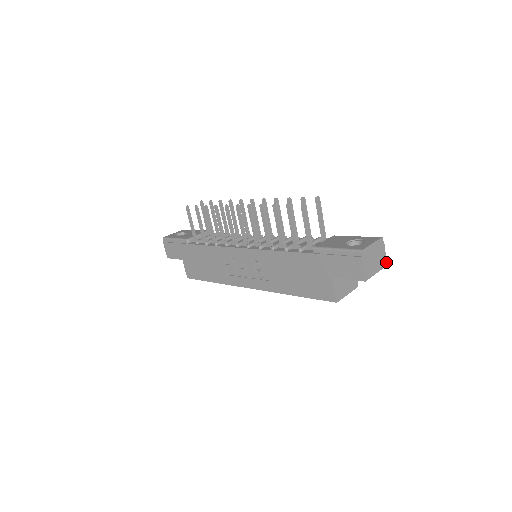
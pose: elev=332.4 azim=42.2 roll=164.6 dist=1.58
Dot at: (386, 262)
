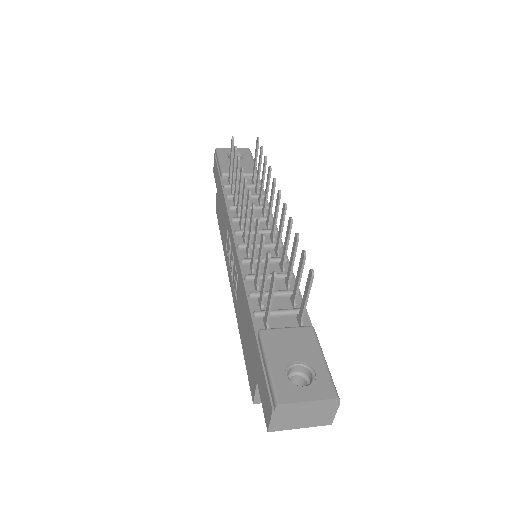
Dot at: (332, 421)
